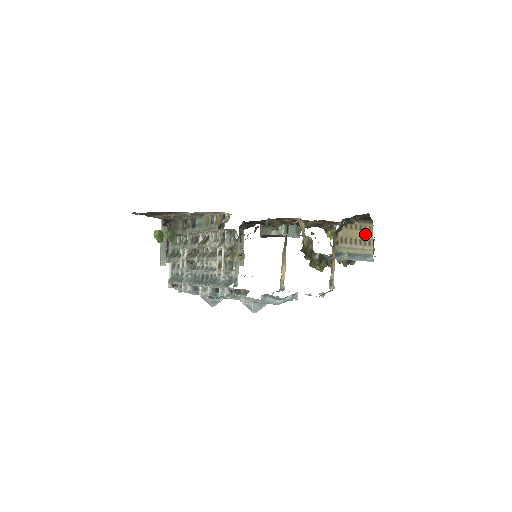
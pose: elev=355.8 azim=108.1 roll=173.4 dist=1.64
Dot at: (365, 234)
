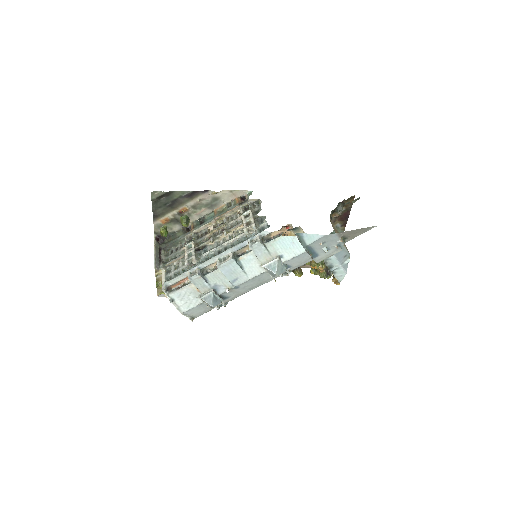
Dot at: occluded
